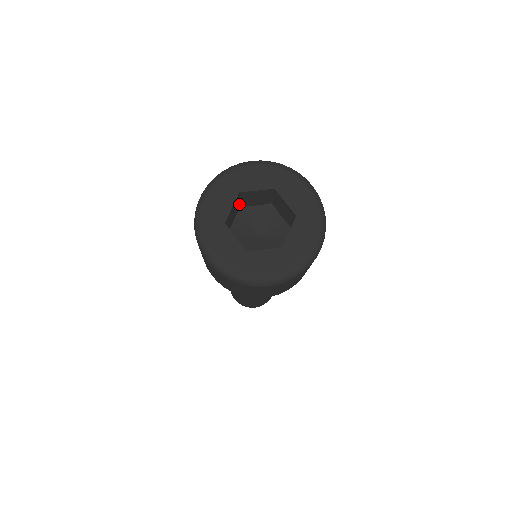
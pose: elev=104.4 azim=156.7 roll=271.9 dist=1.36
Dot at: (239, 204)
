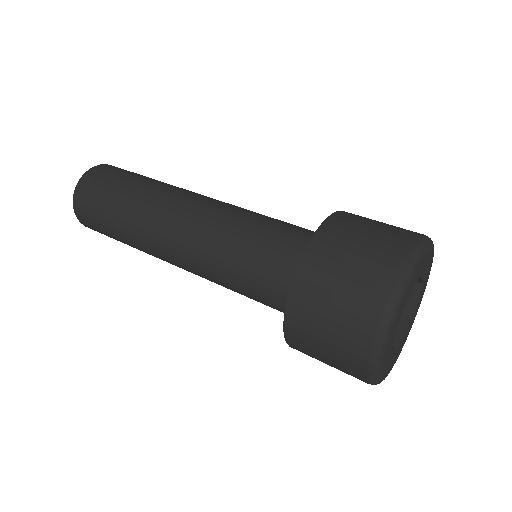
Dot at: occluded
